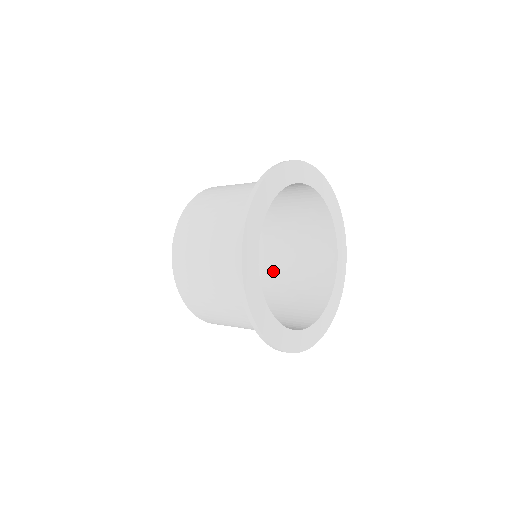
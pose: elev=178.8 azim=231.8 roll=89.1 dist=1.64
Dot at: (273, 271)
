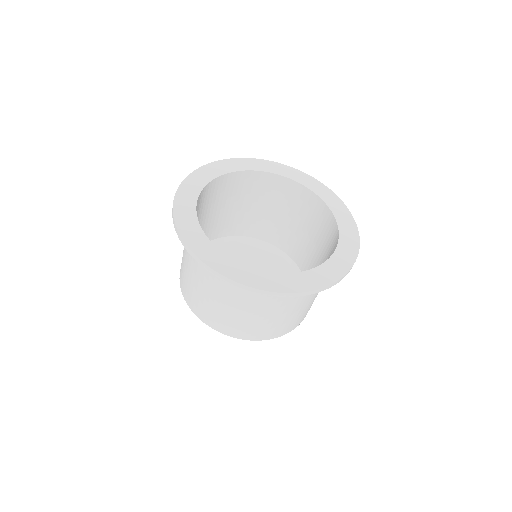
Dot at: occluded
